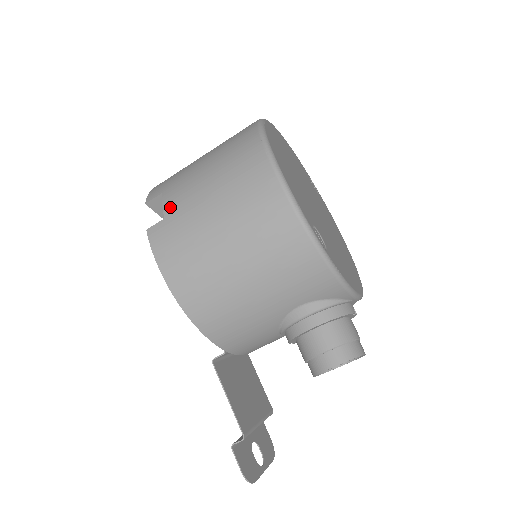
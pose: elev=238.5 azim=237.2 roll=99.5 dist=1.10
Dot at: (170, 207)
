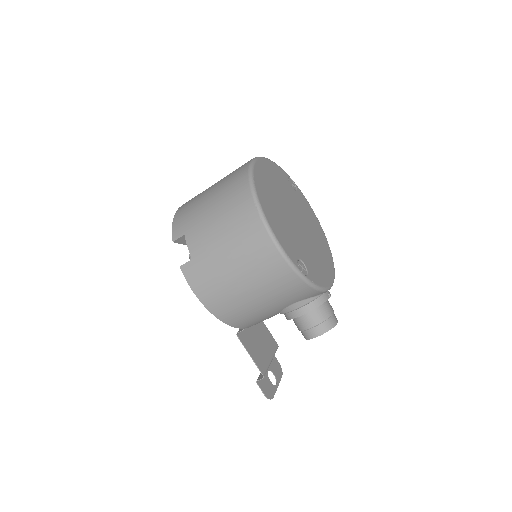
Dot at: (194, 251)
